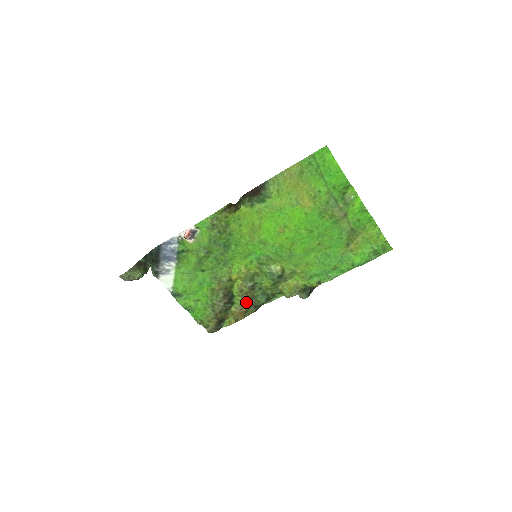
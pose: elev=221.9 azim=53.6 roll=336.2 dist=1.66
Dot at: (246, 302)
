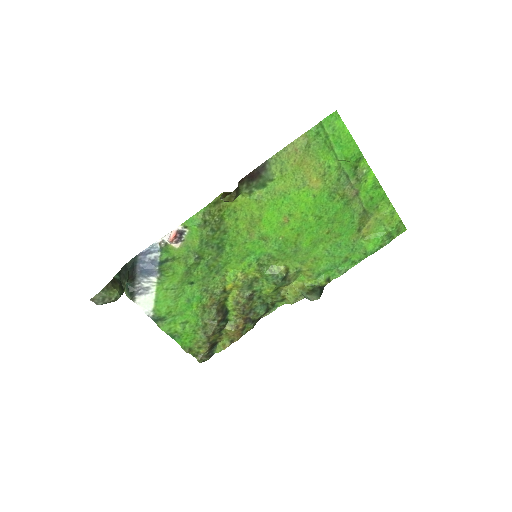
Dot at: (243, 317)
